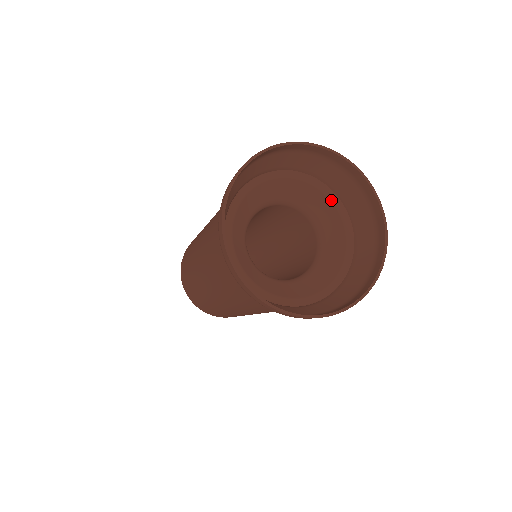
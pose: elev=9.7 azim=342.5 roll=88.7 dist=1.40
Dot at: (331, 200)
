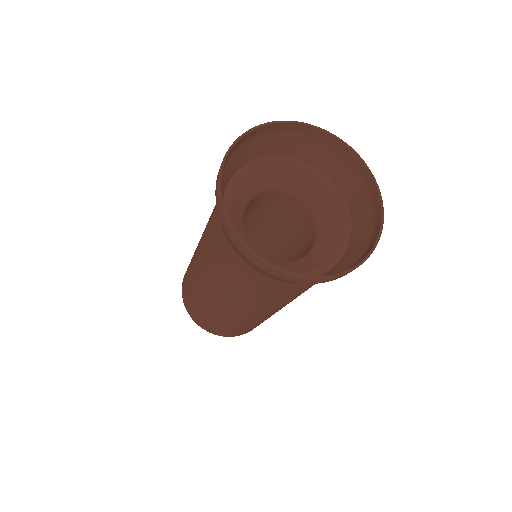
Dot at: (281, 162)
